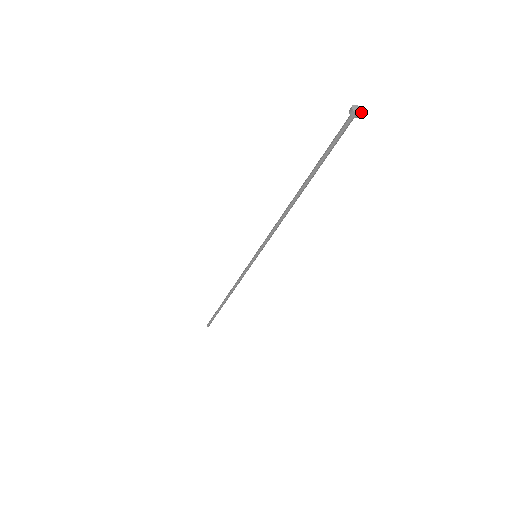
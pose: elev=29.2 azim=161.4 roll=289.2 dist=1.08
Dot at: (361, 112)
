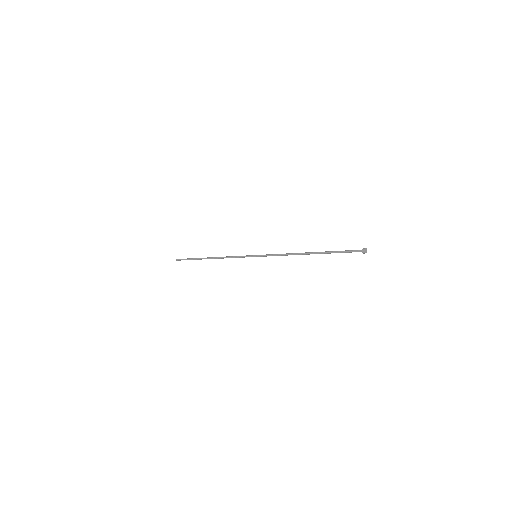
Dot at: occluded
